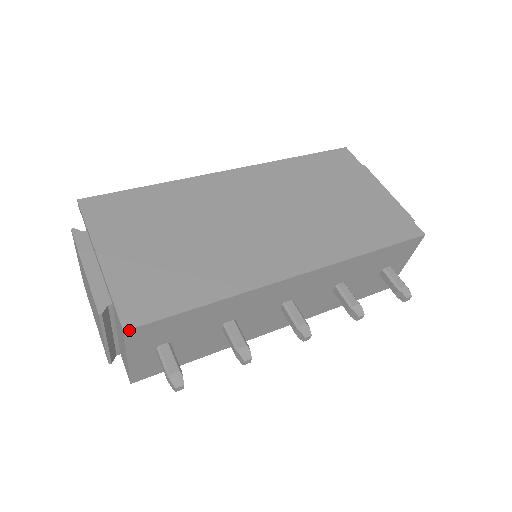
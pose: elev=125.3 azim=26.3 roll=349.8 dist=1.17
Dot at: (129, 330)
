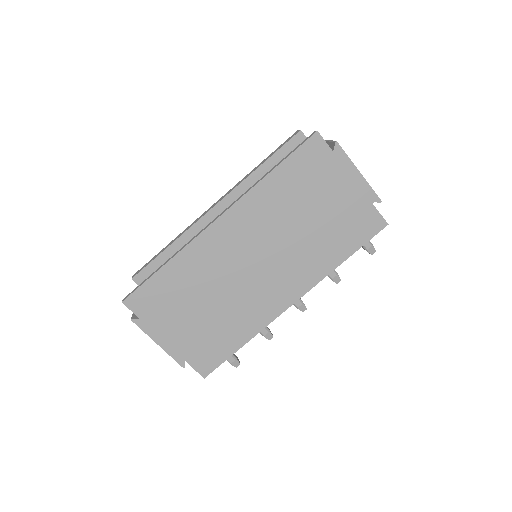
Dot at: (206, 376)
